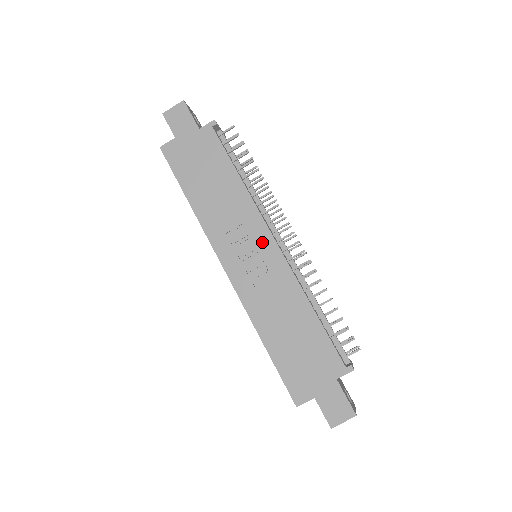
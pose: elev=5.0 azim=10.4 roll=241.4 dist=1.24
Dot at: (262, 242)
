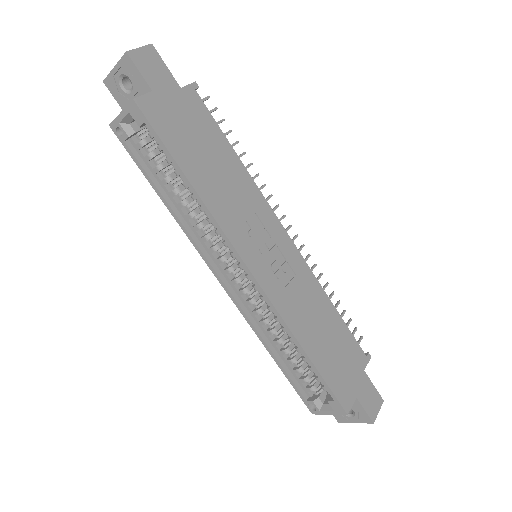
Dot at: (277, 235)
